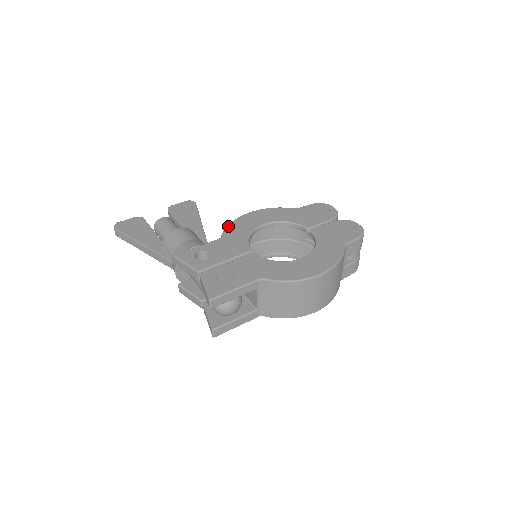
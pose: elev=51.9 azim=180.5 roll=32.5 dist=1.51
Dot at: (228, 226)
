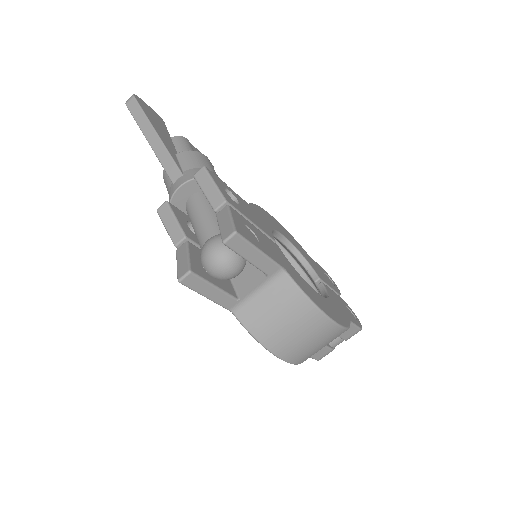
Dot at: occluded
